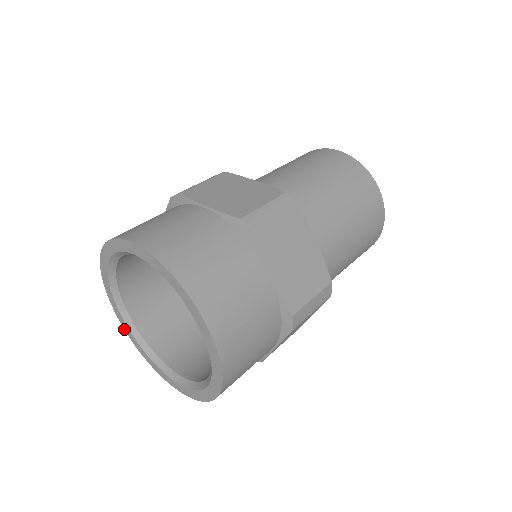
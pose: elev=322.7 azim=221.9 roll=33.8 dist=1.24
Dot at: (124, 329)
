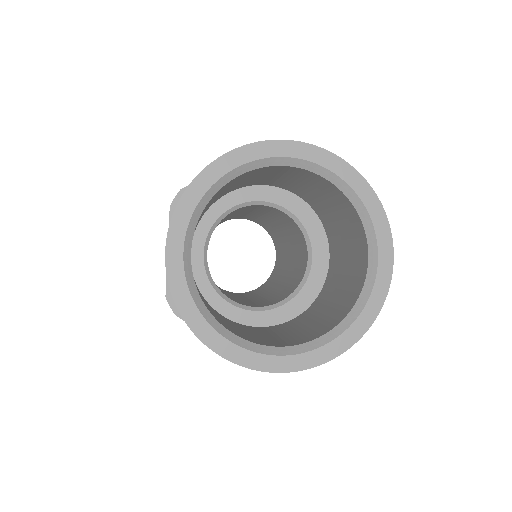
Dot at: (231, 361)
